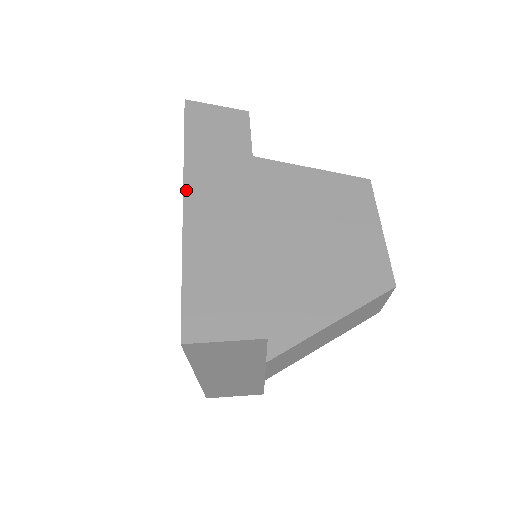
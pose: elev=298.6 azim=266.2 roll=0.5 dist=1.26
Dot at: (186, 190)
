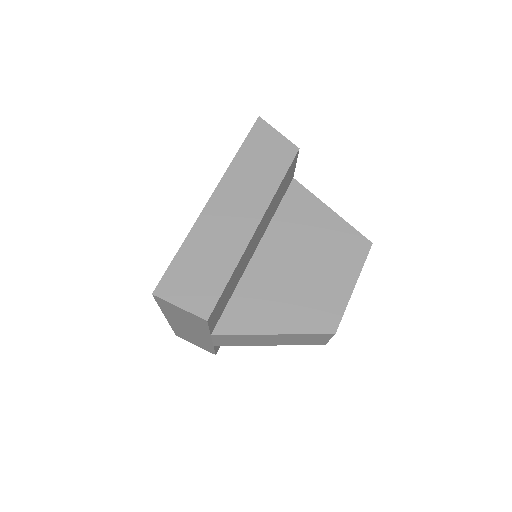
Dot at: (218, 189)
